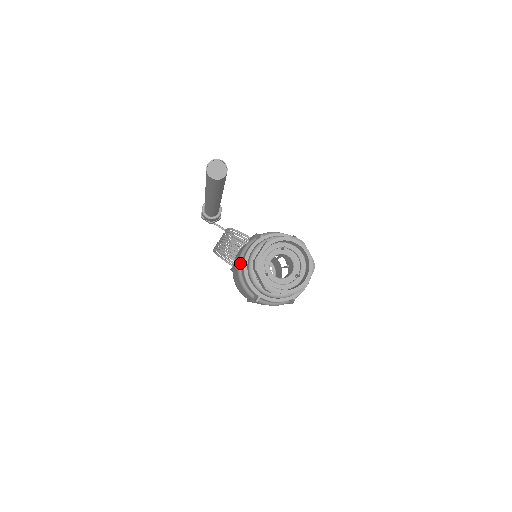
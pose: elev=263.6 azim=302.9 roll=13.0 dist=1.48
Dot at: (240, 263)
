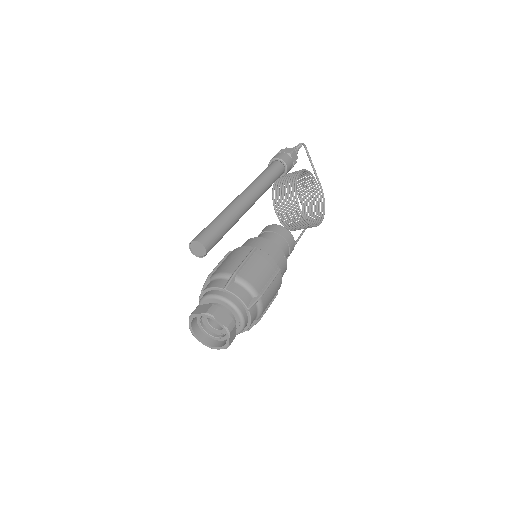
Dot at: (210, 280)
